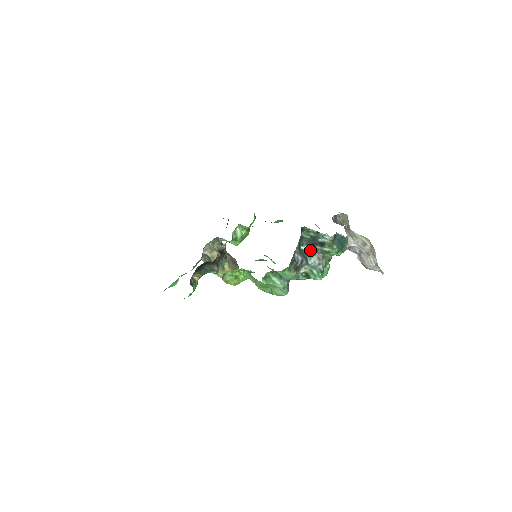
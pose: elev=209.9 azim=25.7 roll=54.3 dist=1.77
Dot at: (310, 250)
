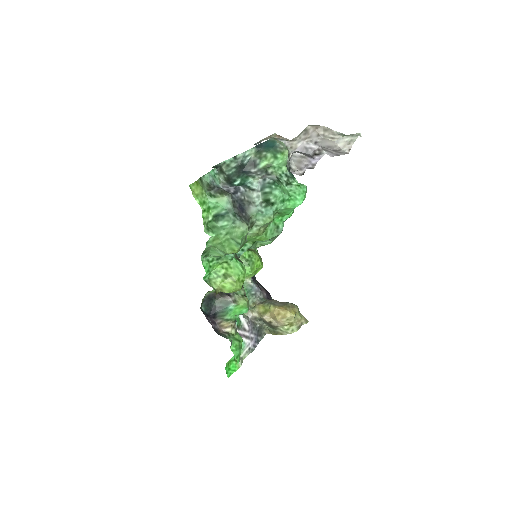
Dot at: (245, 178)
